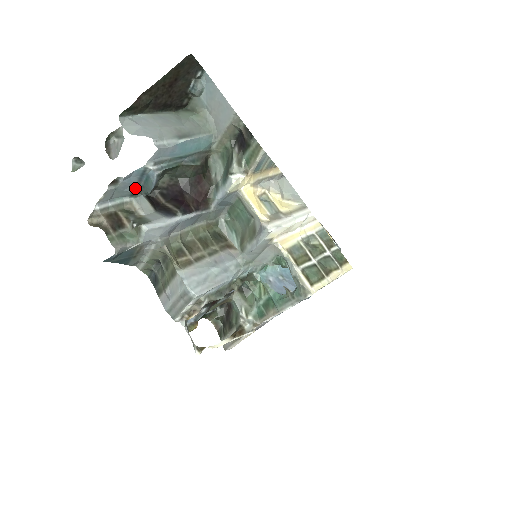
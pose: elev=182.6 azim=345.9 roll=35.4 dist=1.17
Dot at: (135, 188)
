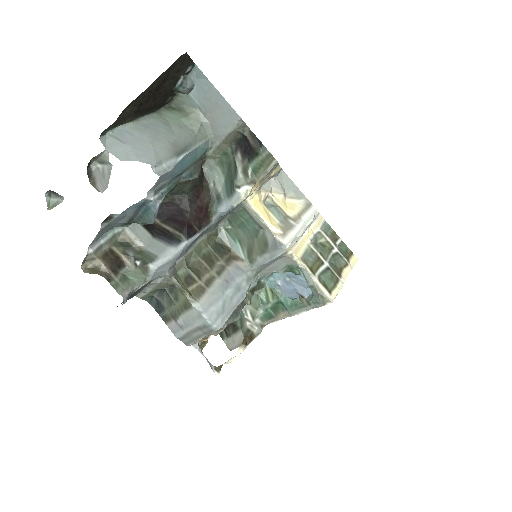
Dot at: (130, 218)
